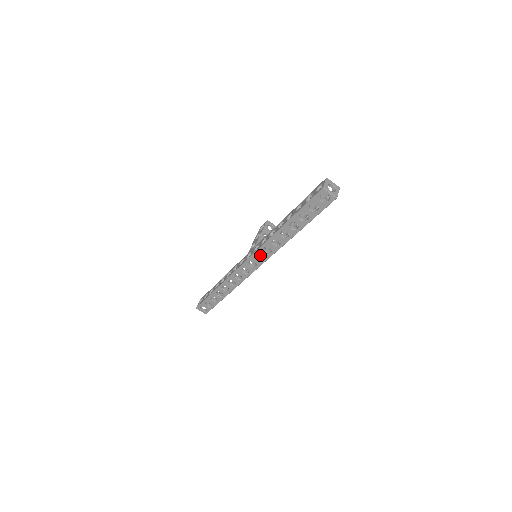
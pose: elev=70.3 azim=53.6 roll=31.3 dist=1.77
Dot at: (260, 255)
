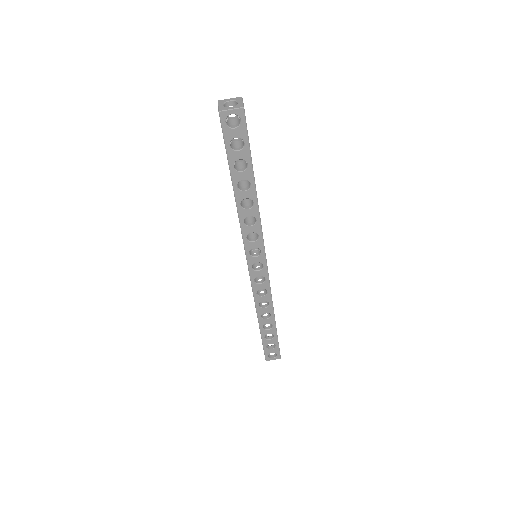
Dot at: (258, 251)
